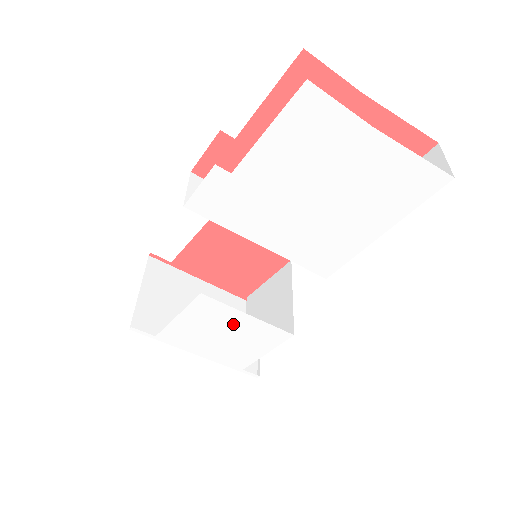
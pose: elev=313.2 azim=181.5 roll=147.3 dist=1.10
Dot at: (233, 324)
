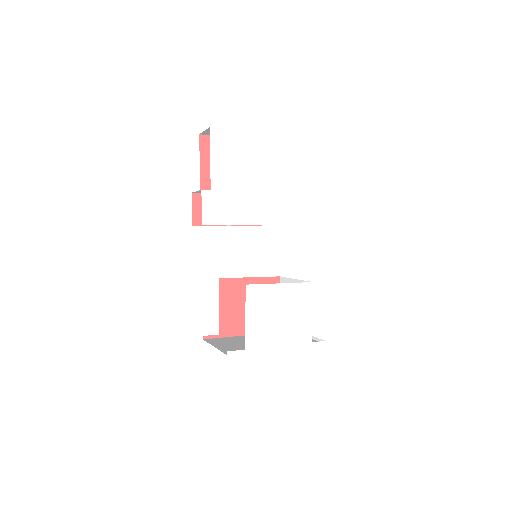
Dot at: (278, 299)
